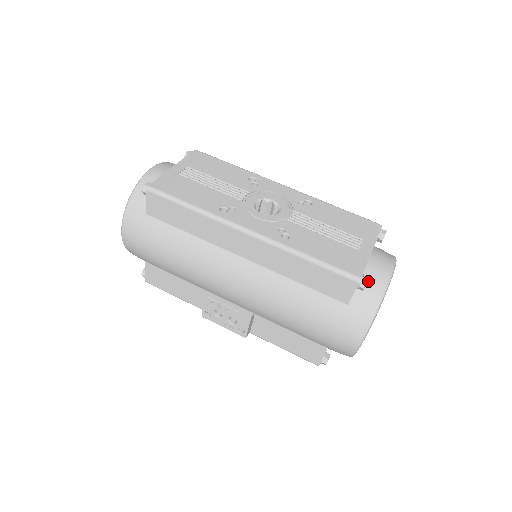
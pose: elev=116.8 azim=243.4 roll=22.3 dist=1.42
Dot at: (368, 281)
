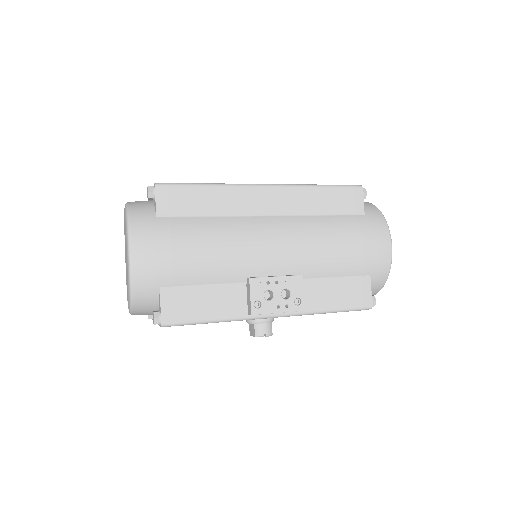
Dot at: occluded
